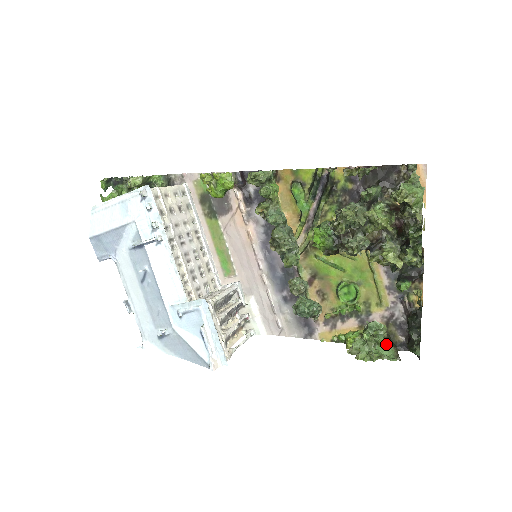
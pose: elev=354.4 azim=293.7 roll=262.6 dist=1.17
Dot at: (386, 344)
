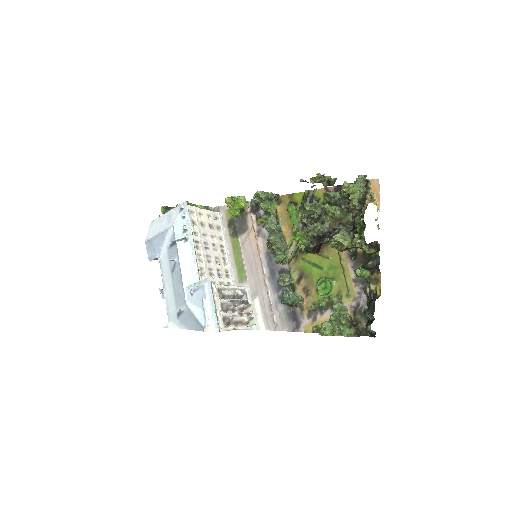
Dot at: (348, 325)
